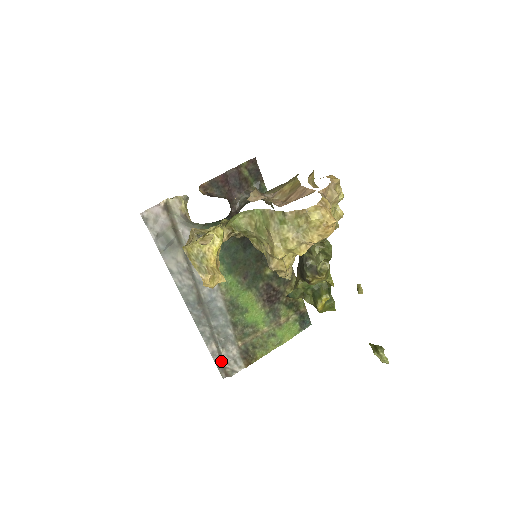
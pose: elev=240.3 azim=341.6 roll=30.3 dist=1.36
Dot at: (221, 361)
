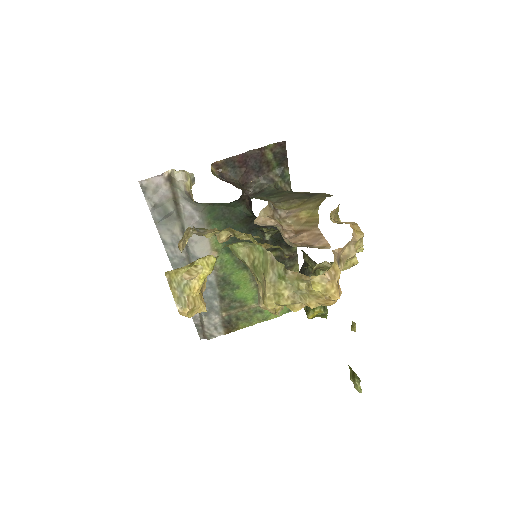
Dot at: (202, 325)
